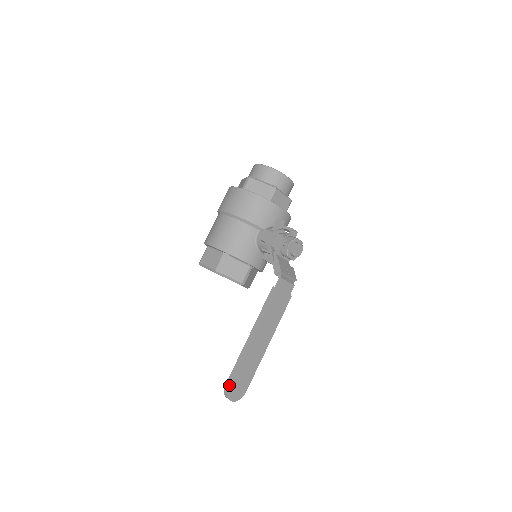
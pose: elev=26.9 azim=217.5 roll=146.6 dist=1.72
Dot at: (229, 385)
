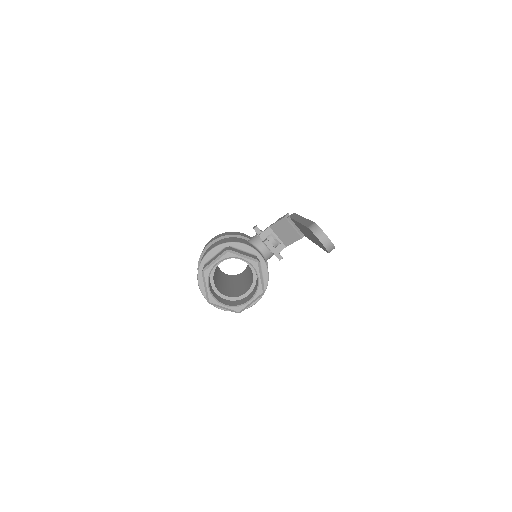
Dot at: (312, 223)
